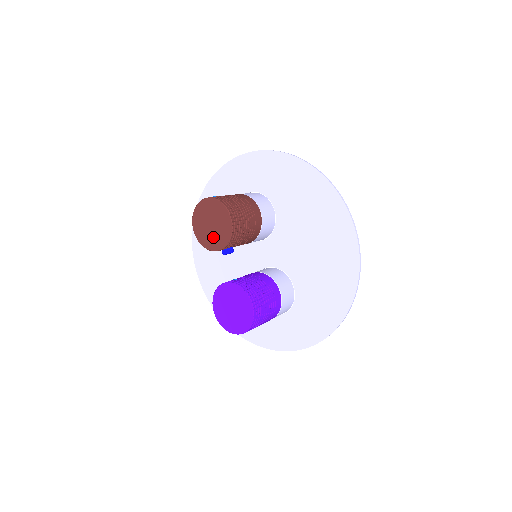
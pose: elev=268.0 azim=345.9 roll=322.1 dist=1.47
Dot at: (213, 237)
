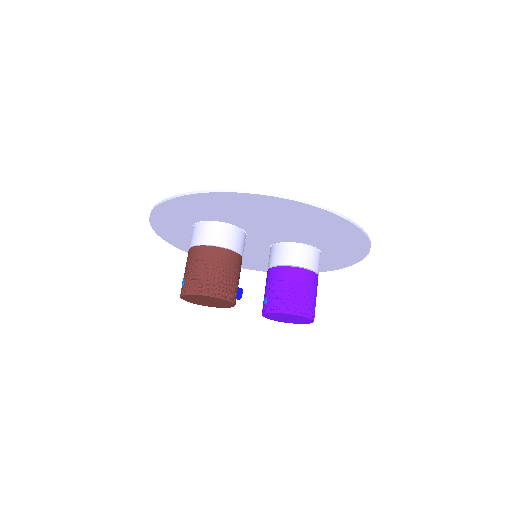
Dot at: (219, 305)
